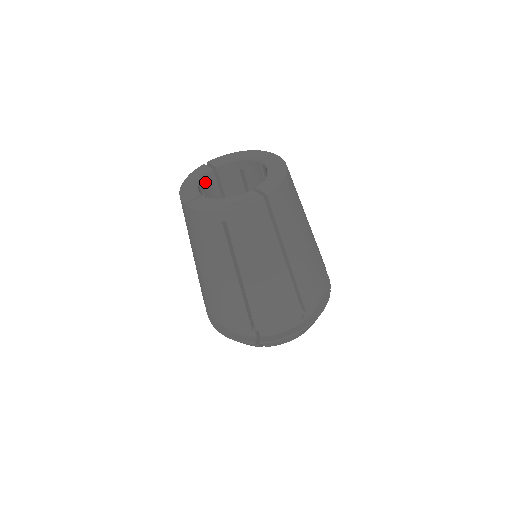
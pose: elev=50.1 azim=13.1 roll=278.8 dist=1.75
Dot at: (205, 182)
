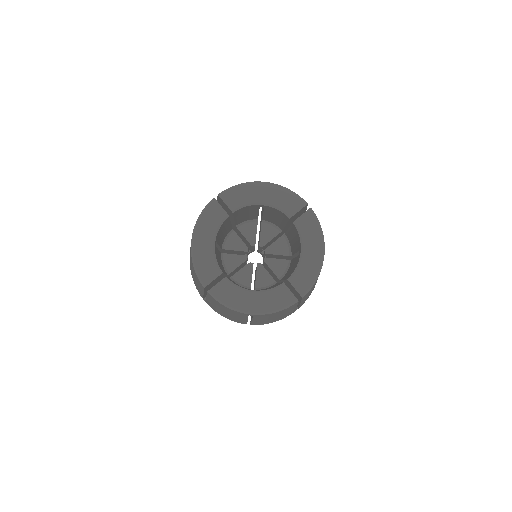
Dot at: (219, 231)
